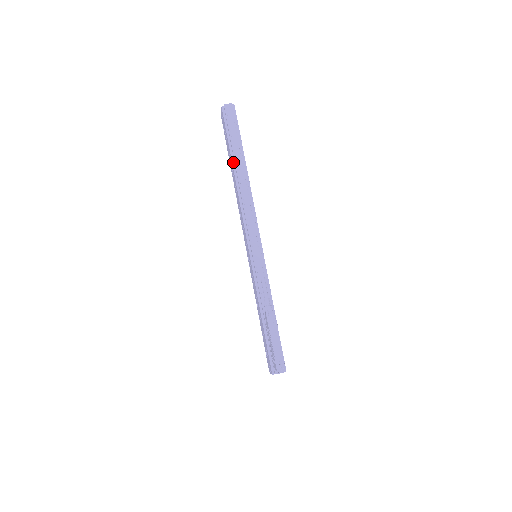
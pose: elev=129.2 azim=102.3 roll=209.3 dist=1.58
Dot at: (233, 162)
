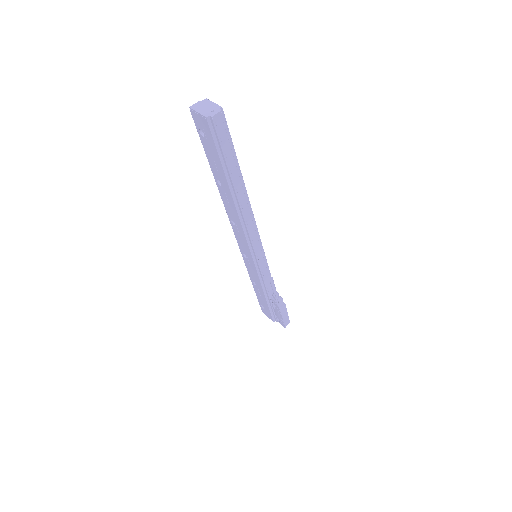
Dot at: (230, 186)
